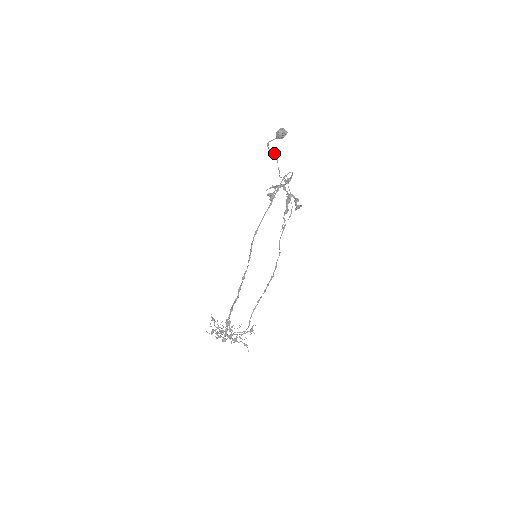
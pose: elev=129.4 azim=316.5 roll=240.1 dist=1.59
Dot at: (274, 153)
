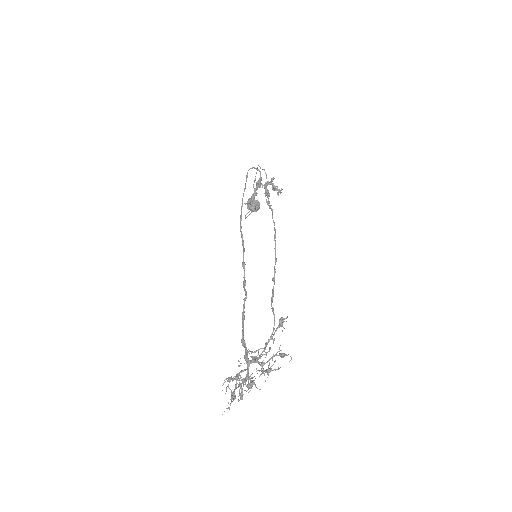
Dot at: (251, 211)
